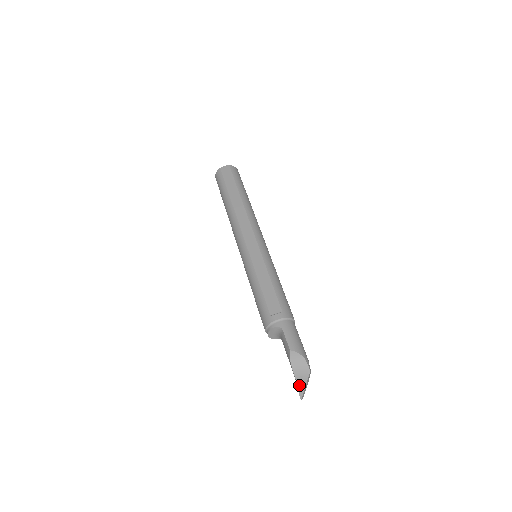
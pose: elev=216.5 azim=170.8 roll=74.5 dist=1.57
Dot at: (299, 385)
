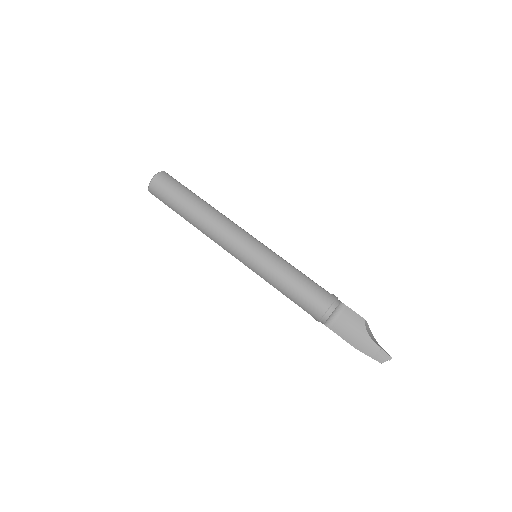
Dot at: (382, 348)
